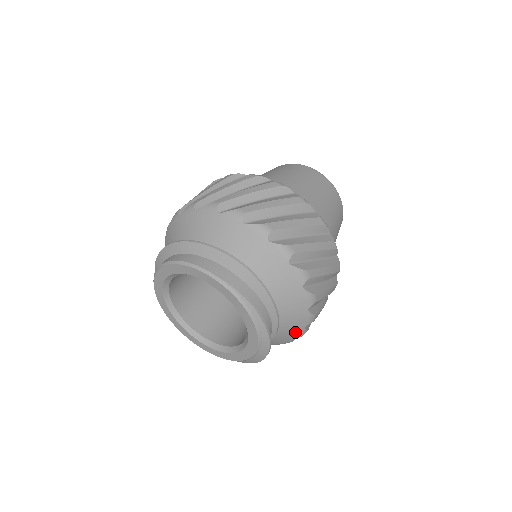
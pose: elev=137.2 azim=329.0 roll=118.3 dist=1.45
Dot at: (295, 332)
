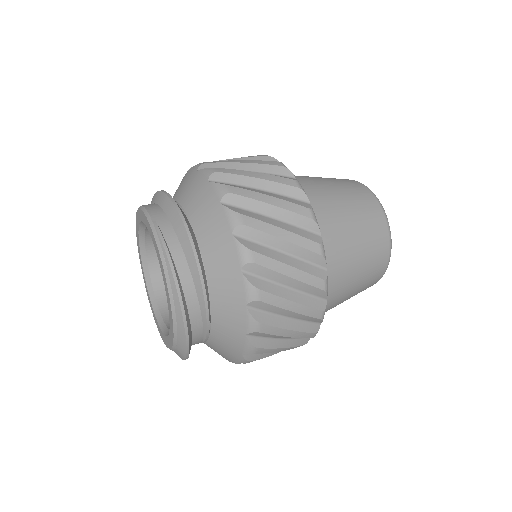
Dot at: (237, 339)
